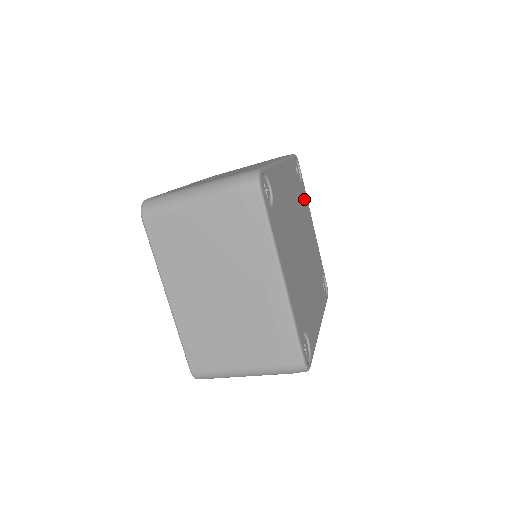
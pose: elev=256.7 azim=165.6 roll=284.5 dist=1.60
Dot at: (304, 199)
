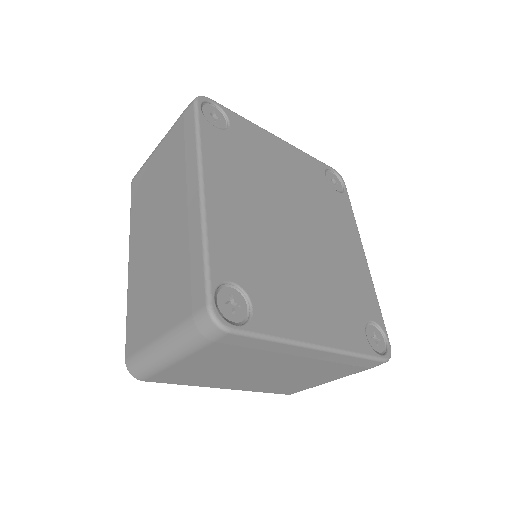
Dot at: (249, 137)
